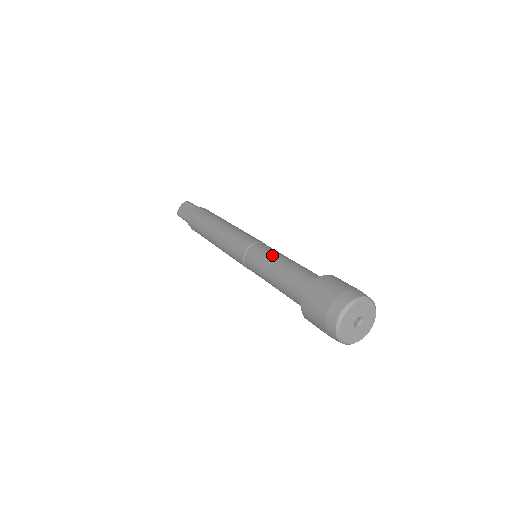
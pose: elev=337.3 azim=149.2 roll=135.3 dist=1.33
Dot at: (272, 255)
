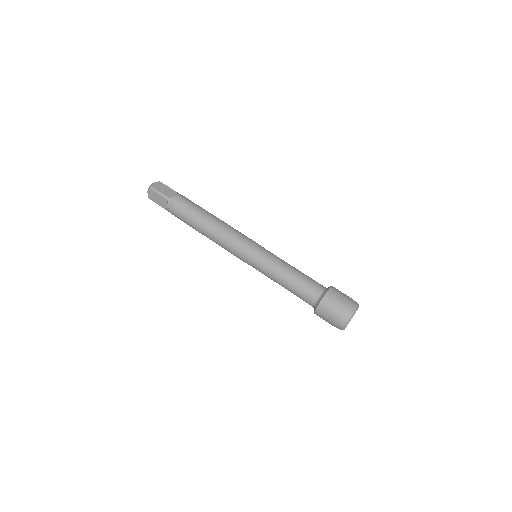
Dot at: (275, 272)
